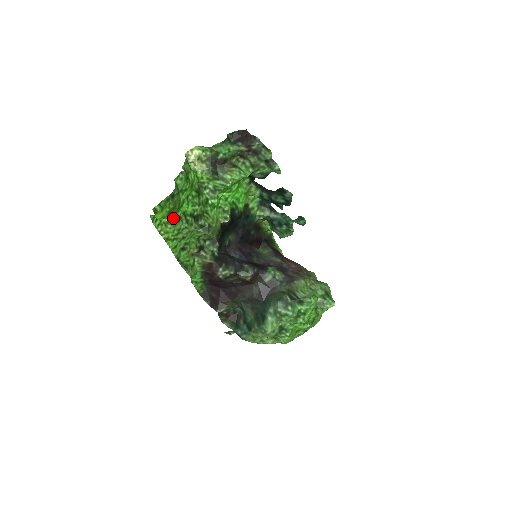
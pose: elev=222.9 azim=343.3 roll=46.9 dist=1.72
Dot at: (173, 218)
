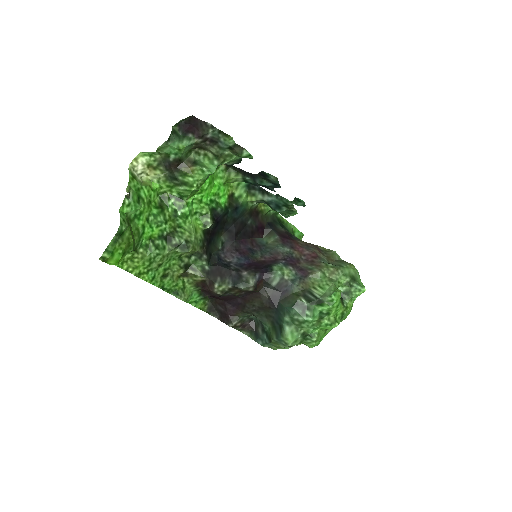
Dot at: (137, 250)
